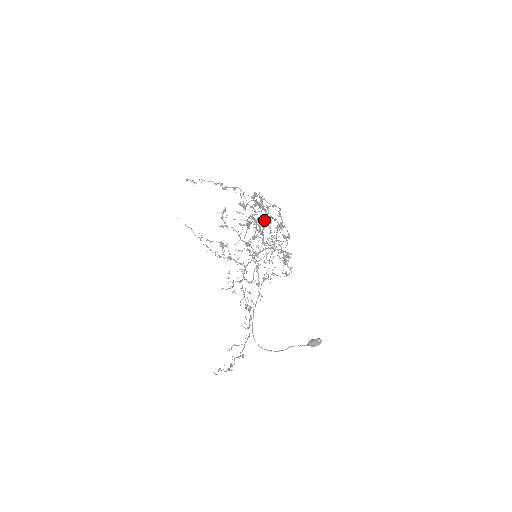
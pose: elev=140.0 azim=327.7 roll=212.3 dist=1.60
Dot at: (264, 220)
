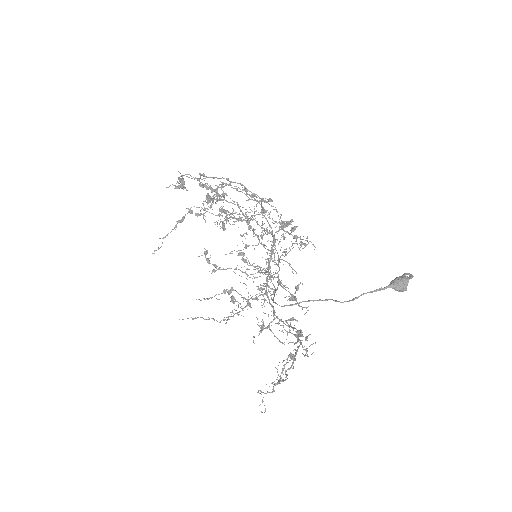
Dot at: (250, 227)
